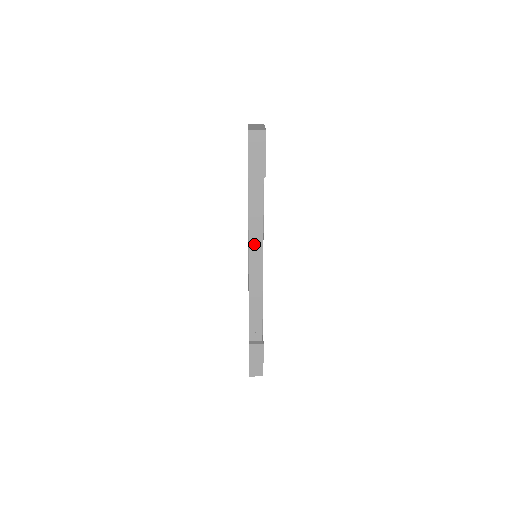
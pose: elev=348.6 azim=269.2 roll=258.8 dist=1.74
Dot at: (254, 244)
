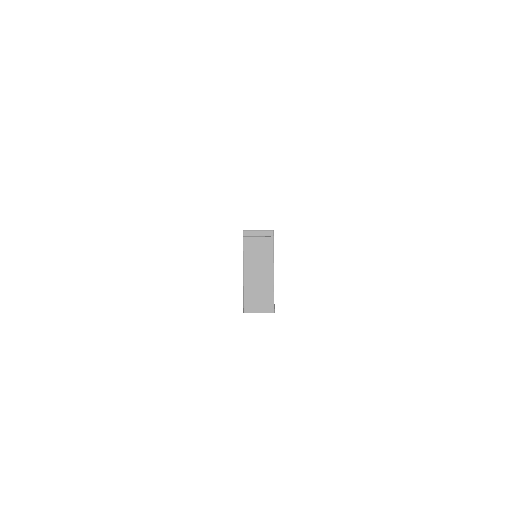
Dot at: occluded
